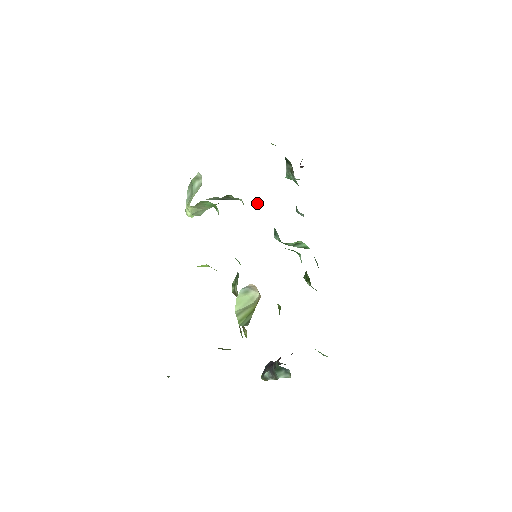
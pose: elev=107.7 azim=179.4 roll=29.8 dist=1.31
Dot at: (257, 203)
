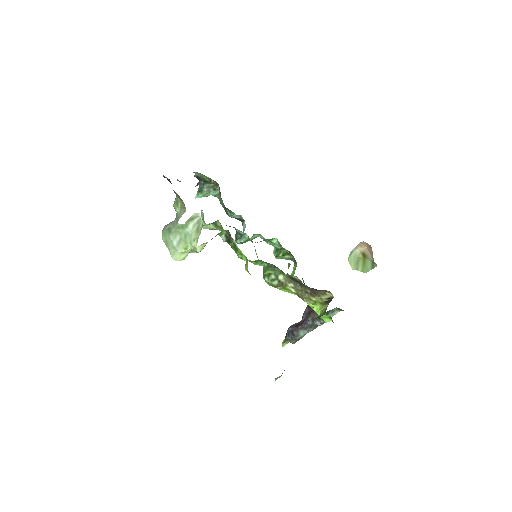
Dot at: occluded
